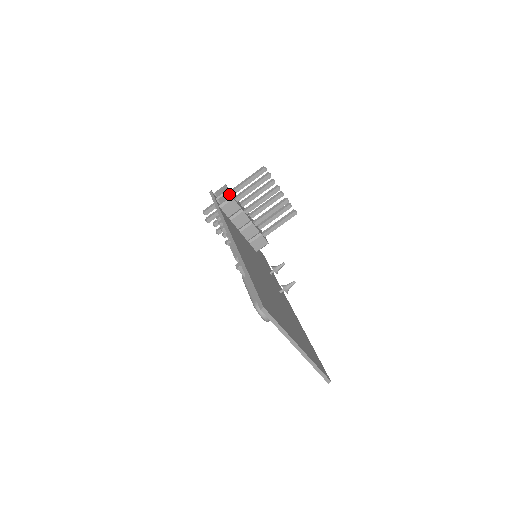
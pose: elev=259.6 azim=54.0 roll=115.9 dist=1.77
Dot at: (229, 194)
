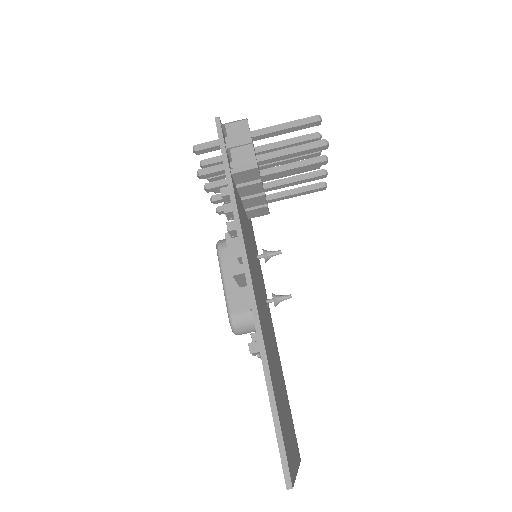
Dot at: (252, 153)
